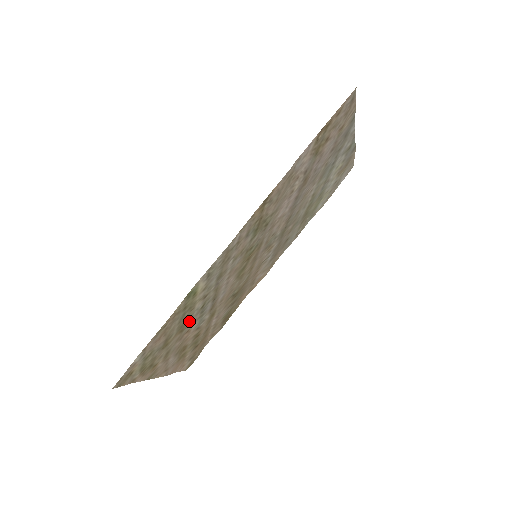
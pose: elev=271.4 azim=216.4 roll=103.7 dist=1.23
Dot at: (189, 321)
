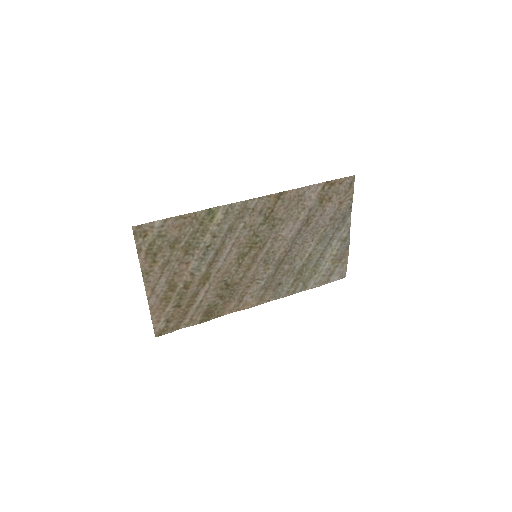
Dot at: (194, 250)
